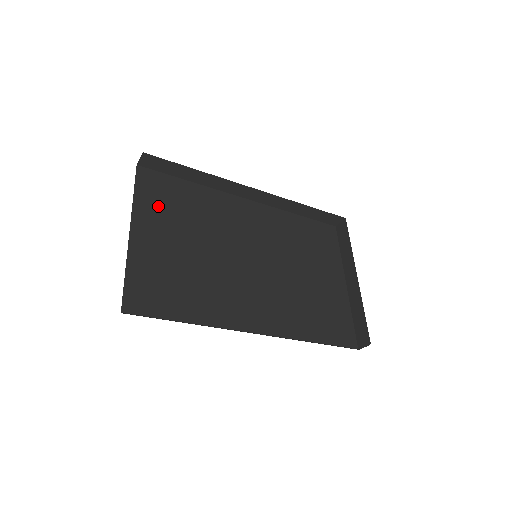
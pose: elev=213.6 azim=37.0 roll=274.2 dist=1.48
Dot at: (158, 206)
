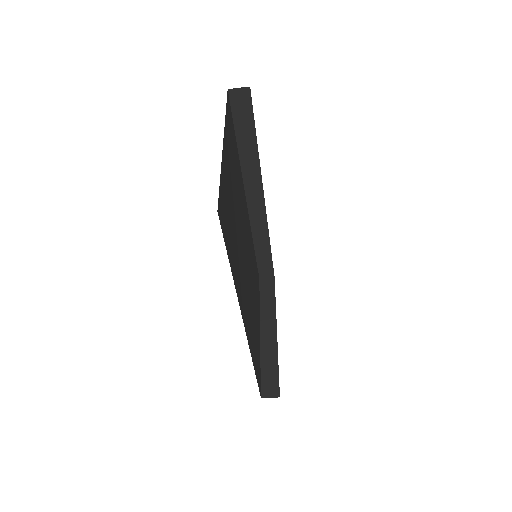
Dot at: (230, 142)
